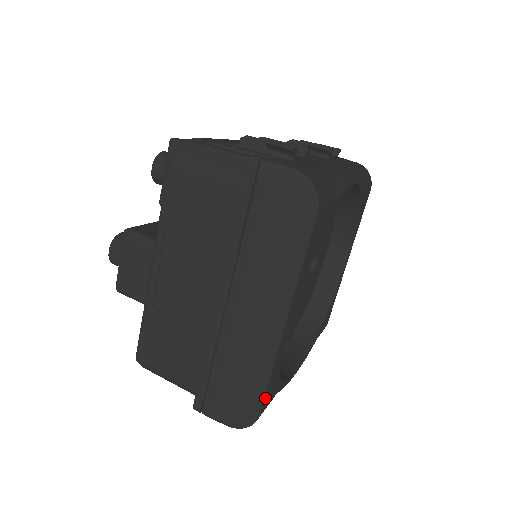
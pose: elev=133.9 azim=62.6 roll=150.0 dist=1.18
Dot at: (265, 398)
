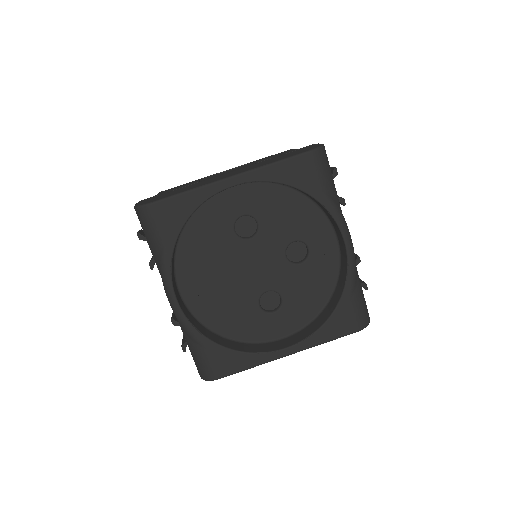
Dot at: (167, 201)
